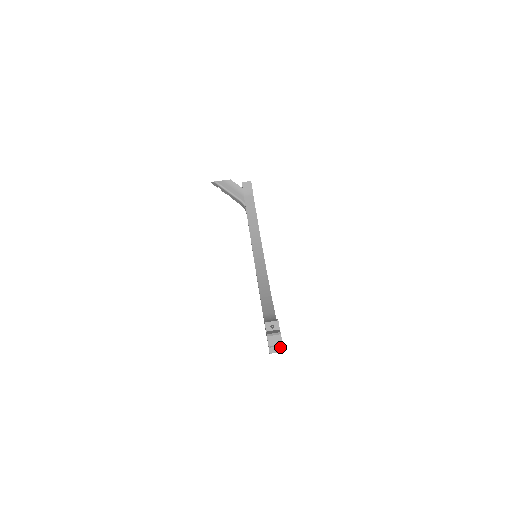
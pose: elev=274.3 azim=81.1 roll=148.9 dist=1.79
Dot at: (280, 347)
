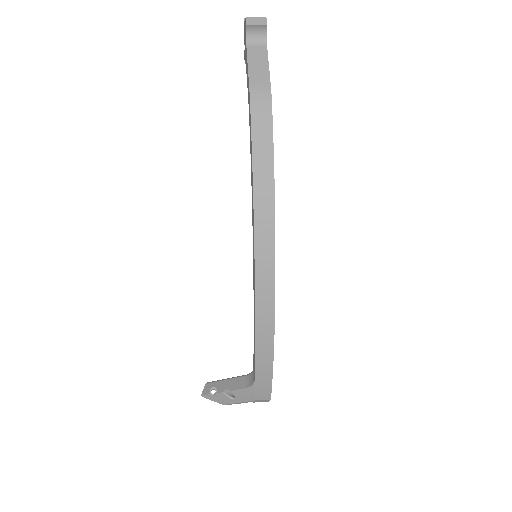
Dot at: occluded
